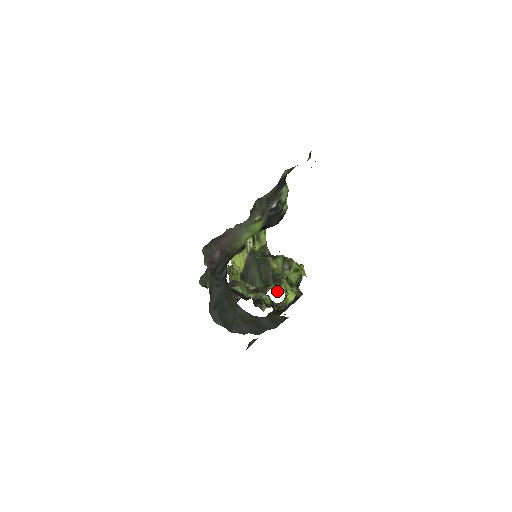
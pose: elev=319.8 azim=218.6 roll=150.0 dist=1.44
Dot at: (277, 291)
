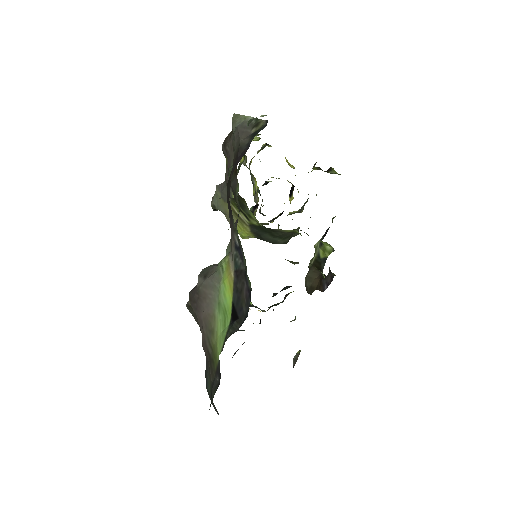
Dot at: occluded
